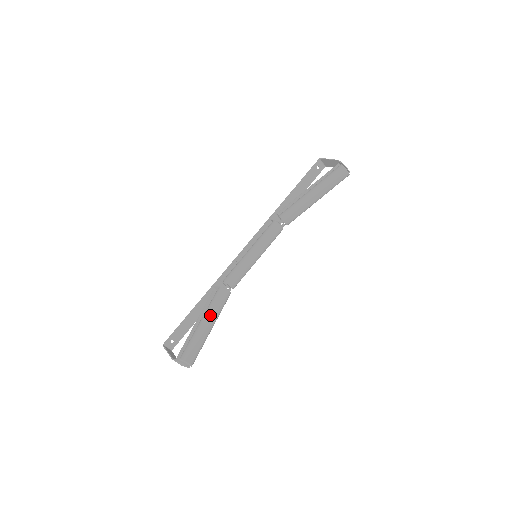
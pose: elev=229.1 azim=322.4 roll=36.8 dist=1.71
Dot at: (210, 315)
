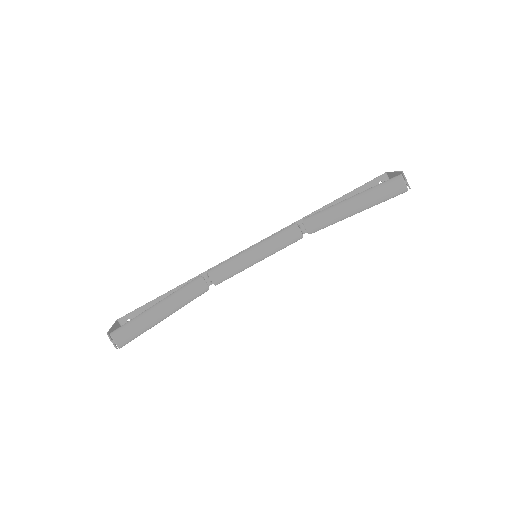
Dot at: (169, 300)
